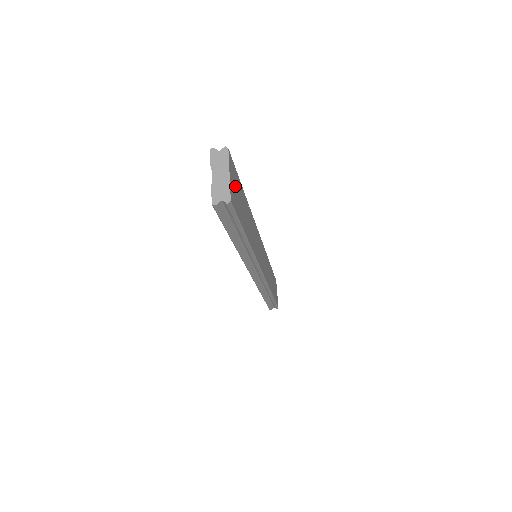
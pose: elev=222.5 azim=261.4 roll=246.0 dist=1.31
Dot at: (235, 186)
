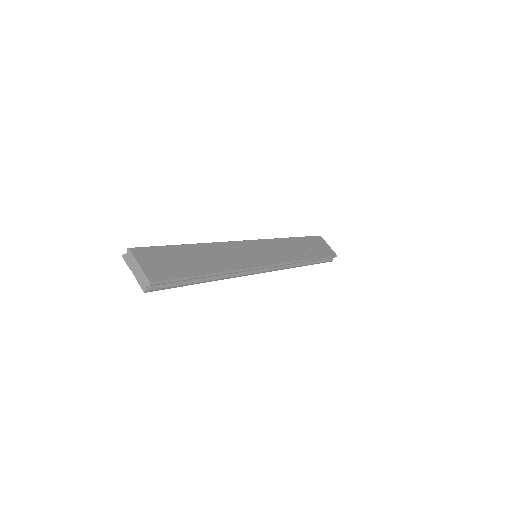
Dot at: (158, 261)
